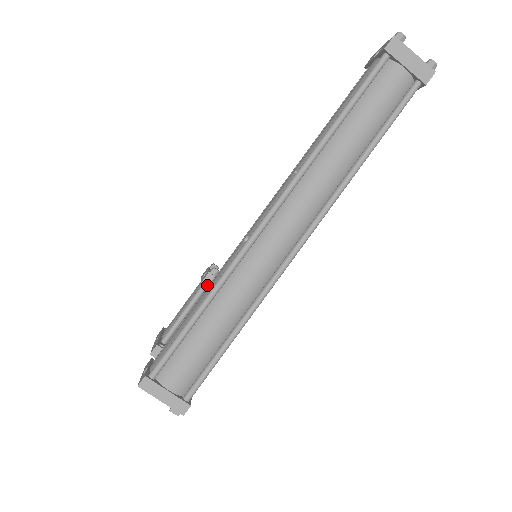
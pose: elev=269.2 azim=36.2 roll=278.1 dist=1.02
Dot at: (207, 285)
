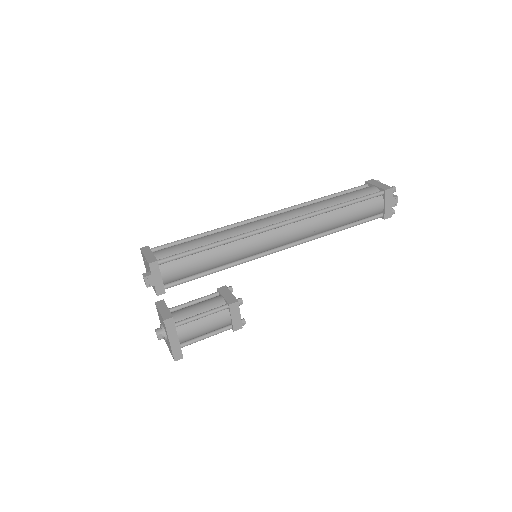
Dot at: (219, 290)
